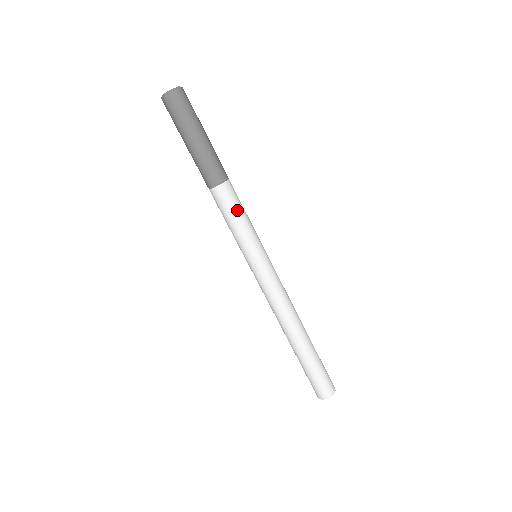
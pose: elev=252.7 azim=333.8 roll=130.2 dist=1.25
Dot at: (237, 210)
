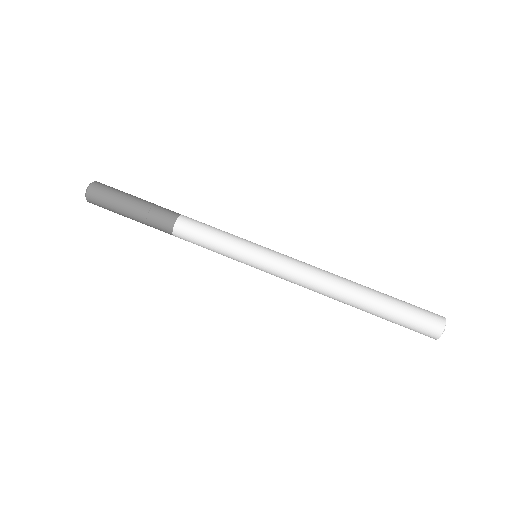
Dot at: (206, 229)
